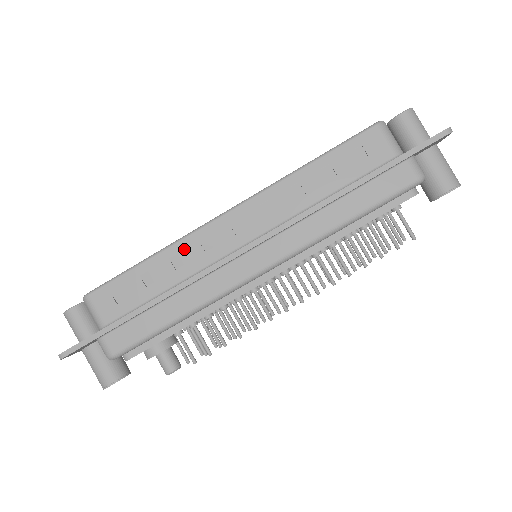
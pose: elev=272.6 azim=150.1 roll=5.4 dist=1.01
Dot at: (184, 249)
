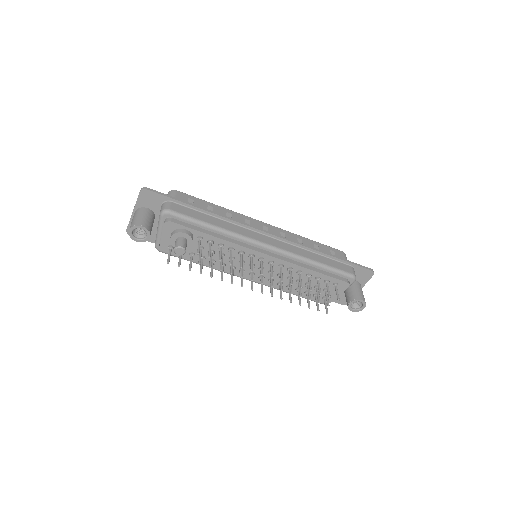
Dot at: (236, 215)
